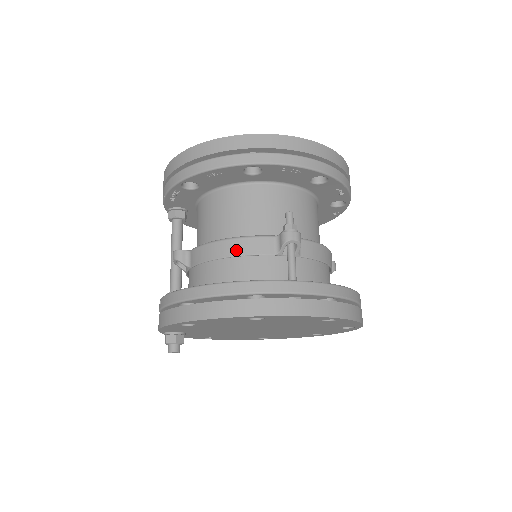
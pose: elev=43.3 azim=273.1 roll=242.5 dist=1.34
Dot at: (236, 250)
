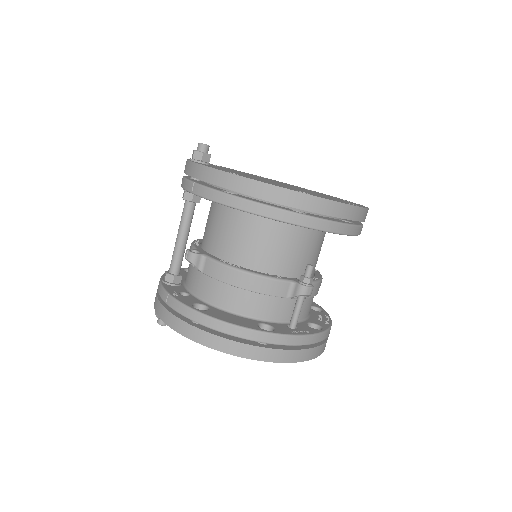
Dot at: (255, 287)
